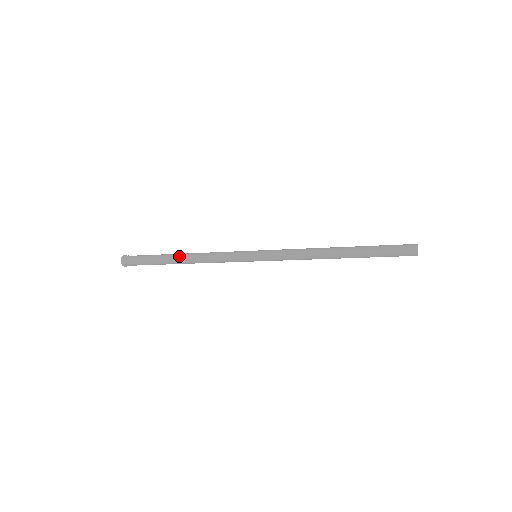
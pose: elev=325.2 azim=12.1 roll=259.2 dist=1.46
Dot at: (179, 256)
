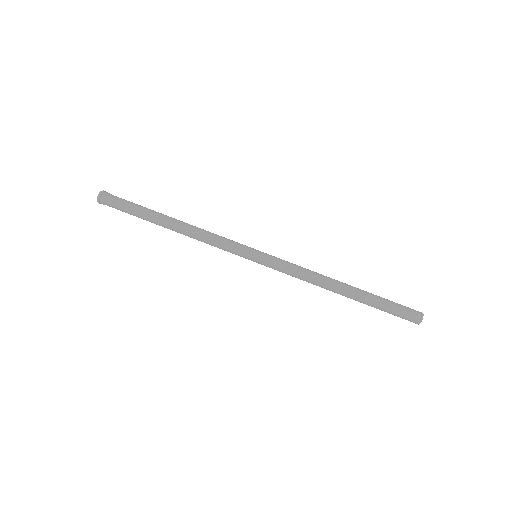
Dot at: occluded
